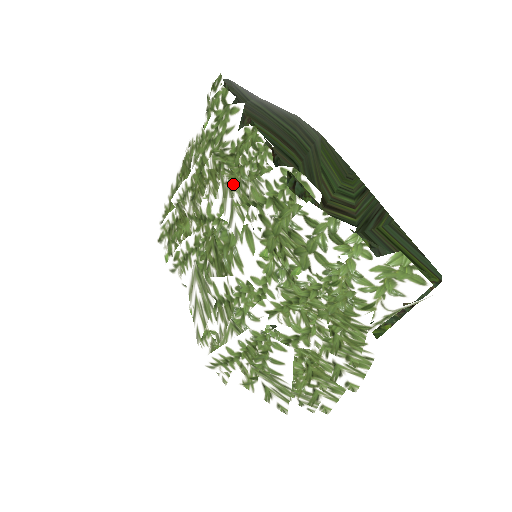
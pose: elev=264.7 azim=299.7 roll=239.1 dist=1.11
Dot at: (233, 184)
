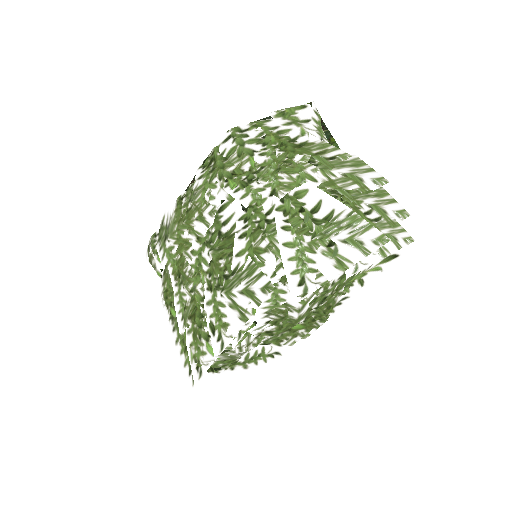
Dot at: (188, 212)
